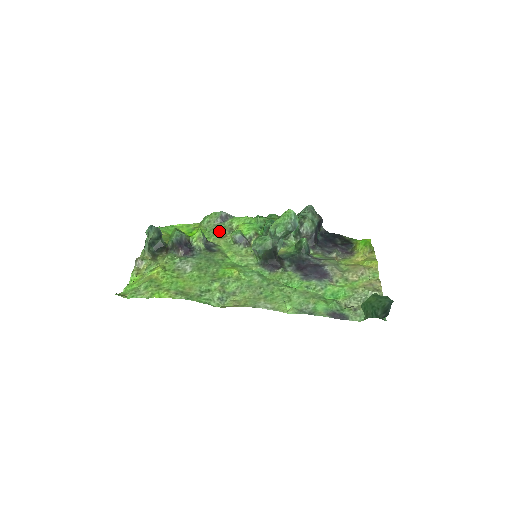
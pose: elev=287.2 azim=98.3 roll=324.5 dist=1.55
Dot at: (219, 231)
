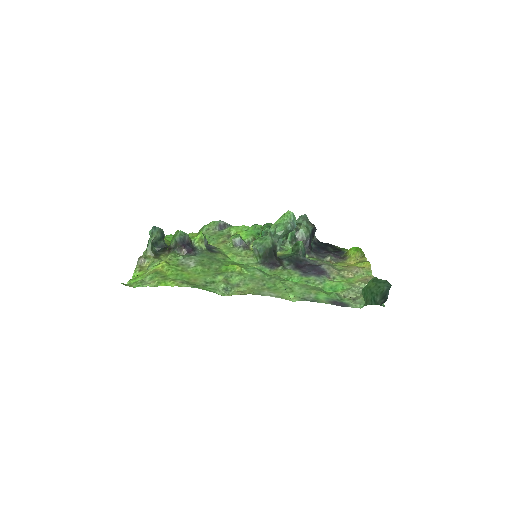
Dot at: (218, 237)
